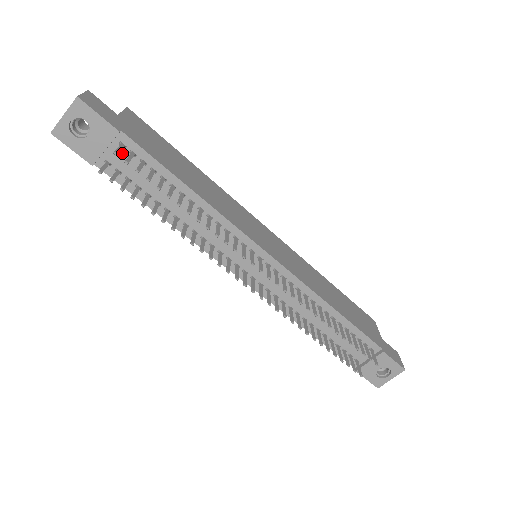
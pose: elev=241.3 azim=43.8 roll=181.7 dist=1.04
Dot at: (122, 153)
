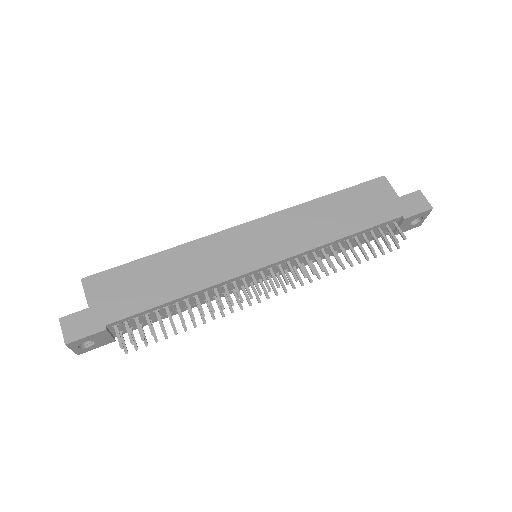
Dot at: (120, 326)
